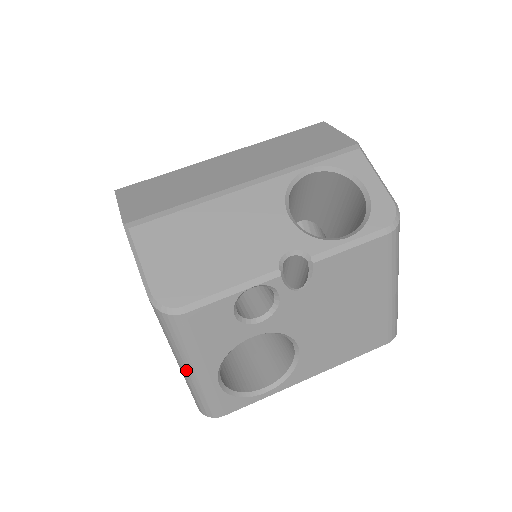
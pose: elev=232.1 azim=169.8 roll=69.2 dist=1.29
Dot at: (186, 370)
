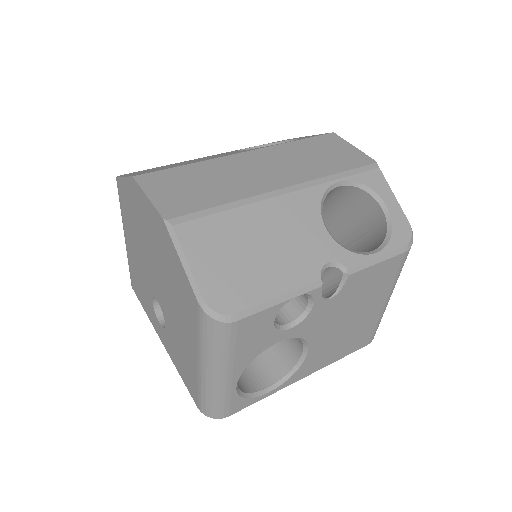
Dot at: (211, 374)
